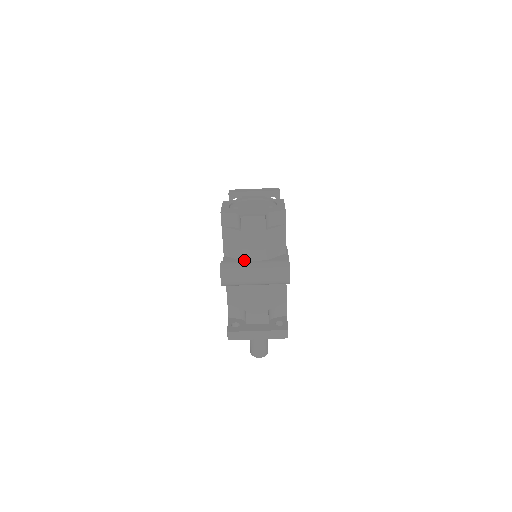
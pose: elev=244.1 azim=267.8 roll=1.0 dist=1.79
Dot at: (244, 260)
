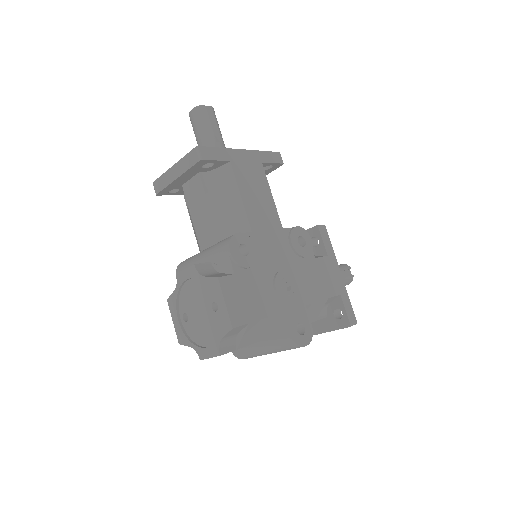
Dot at: occluded
